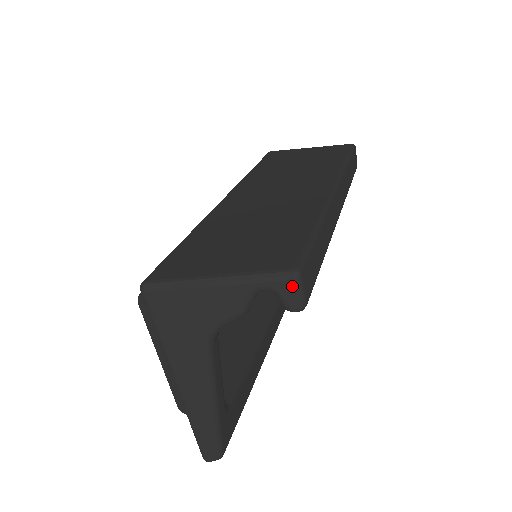
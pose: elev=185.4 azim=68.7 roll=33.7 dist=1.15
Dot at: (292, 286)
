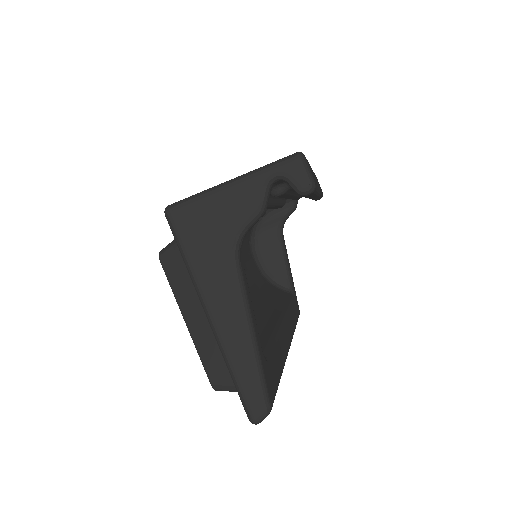
Dot at: (299, 165)
